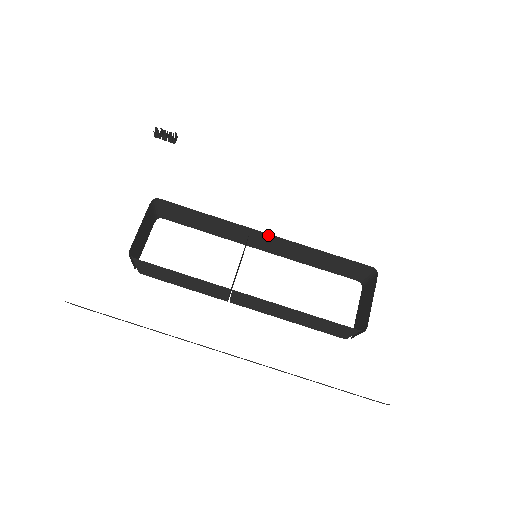
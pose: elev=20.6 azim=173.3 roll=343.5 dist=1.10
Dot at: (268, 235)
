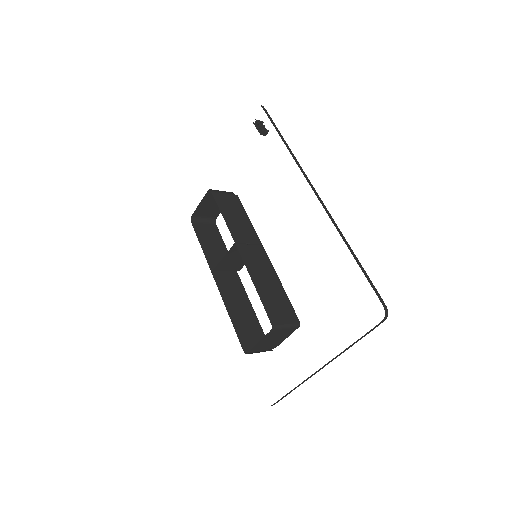
Dot at: (243, 253)
